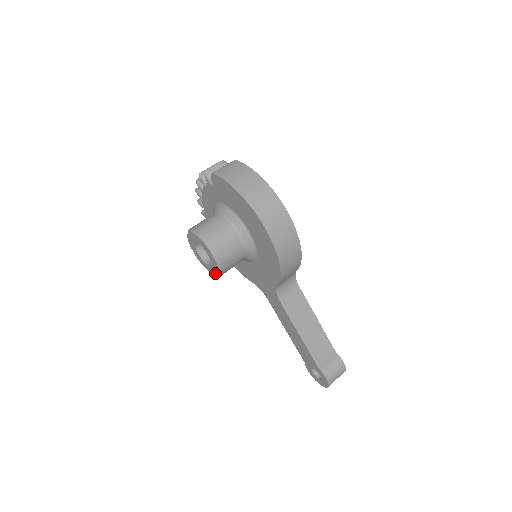
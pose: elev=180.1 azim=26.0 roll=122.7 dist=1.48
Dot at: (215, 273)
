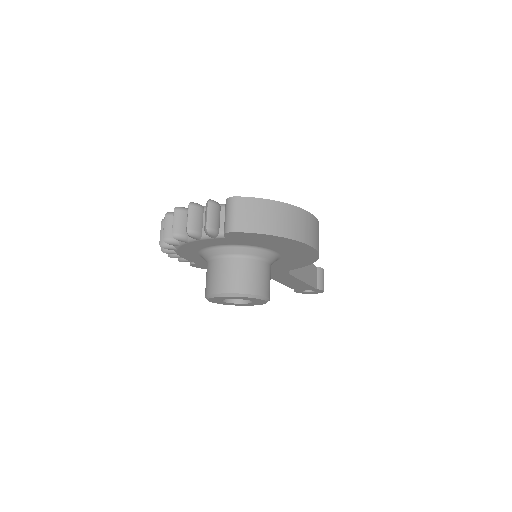
Dot at: (251, 305)
